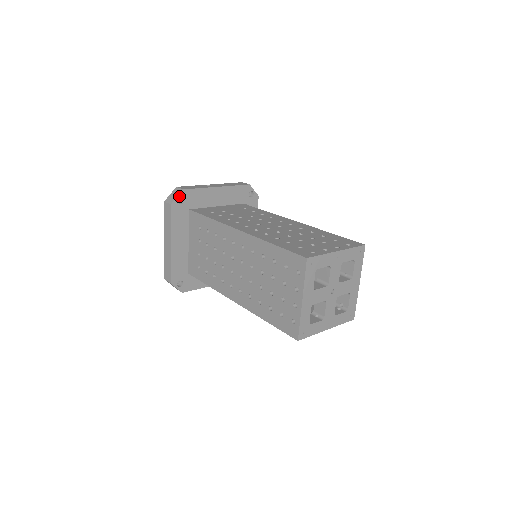
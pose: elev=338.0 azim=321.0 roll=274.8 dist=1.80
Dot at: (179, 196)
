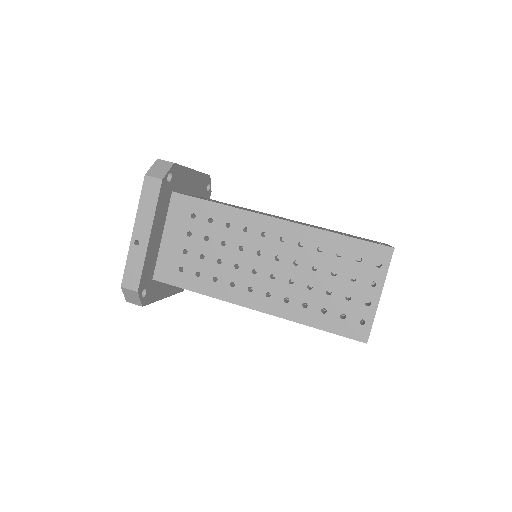
Dot at: (140, 297)
